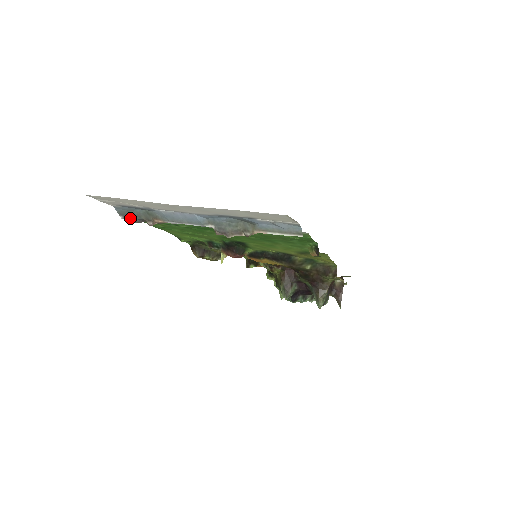
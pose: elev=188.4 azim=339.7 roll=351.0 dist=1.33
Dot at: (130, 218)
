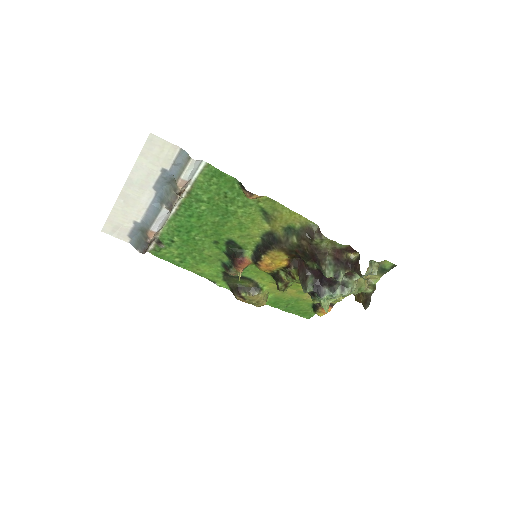
Dot at: (142, 248)
